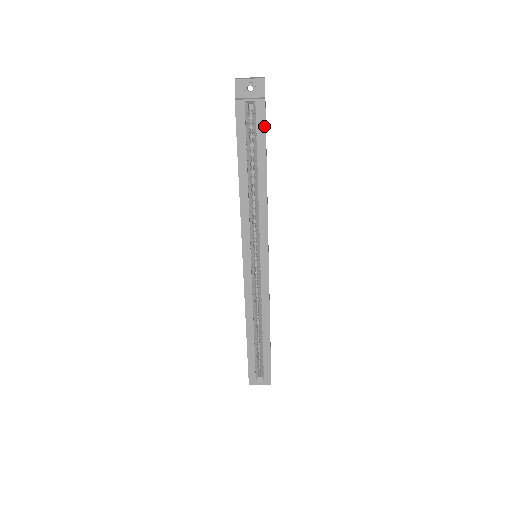
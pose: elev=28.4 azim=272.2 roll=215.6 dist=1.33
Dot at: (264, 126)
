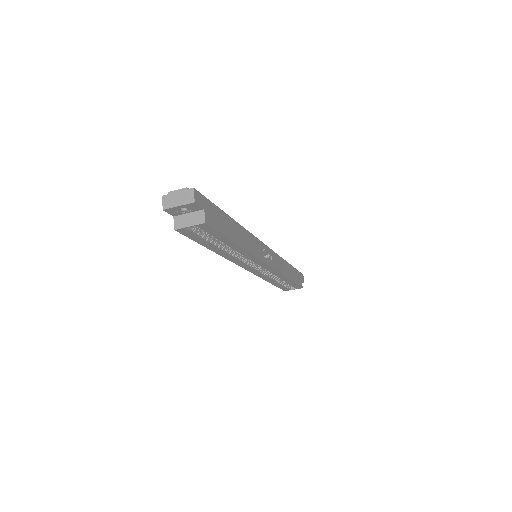
Dot at: (216, 232)
